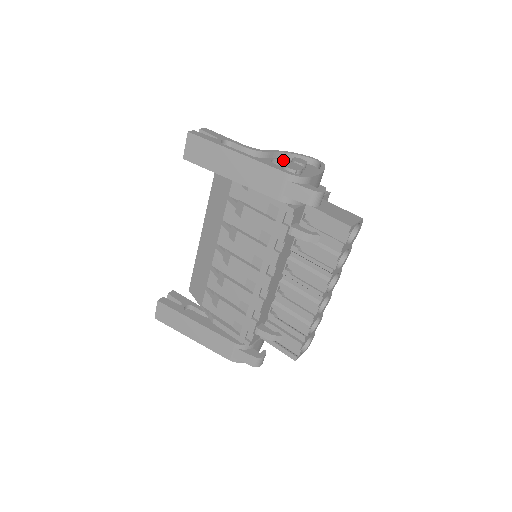
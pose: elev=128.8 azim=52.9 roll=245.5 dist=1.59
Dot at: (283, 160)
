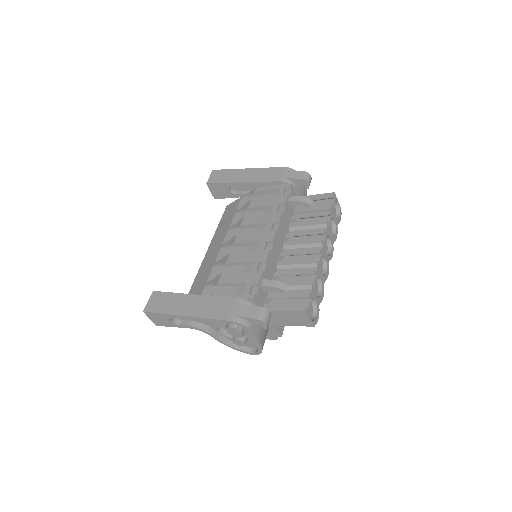
Dot at: occluded
